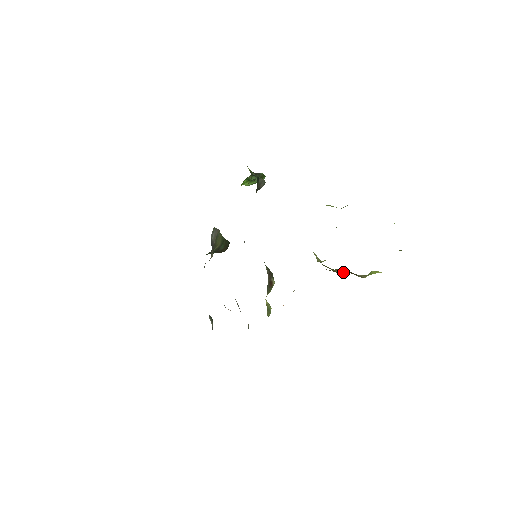
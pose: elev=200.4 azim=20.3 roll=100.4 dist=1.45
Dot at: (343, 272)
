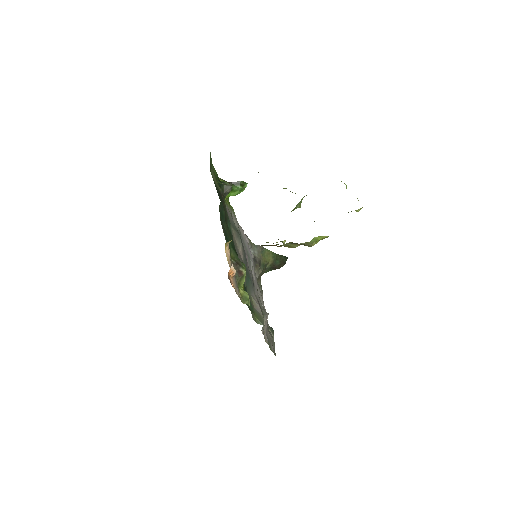
Dot at: (295, 246)
